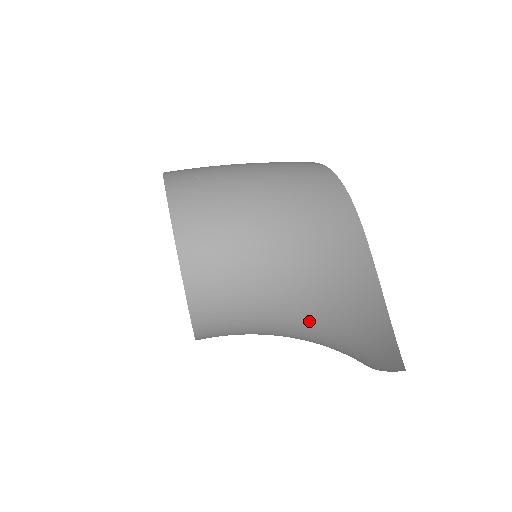
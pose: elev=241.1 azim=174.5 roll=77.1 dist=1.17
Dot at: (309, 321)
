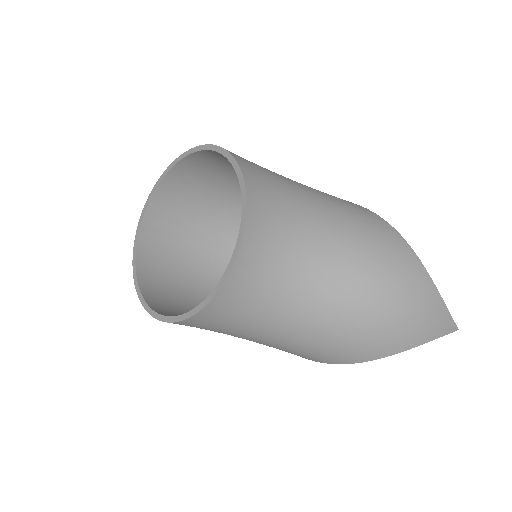
Dot at: (337, 306)
